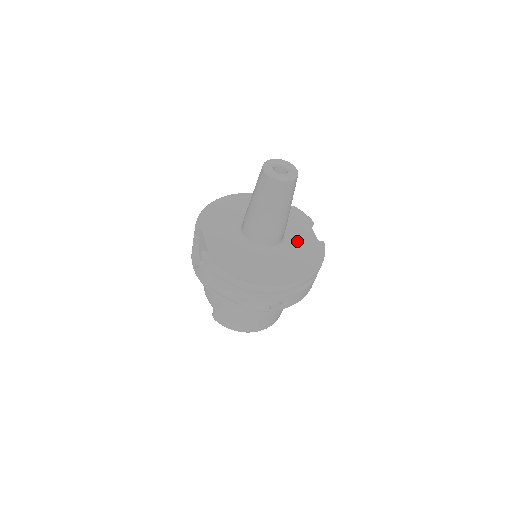
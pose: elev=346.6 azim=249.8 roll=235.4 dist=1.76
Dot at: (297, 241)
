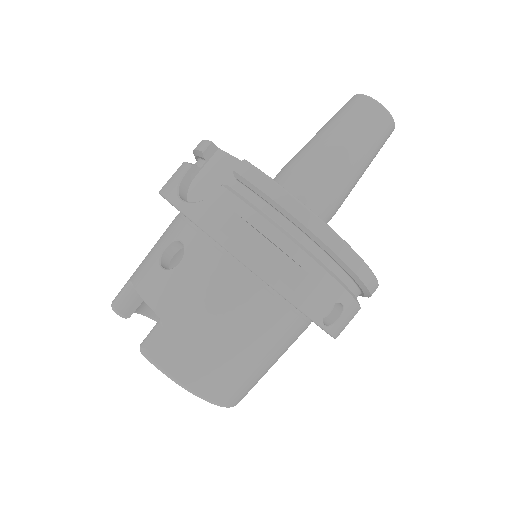
Dot at: occluded
